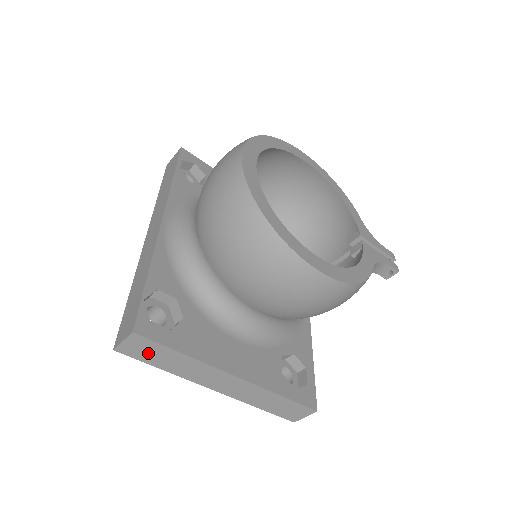
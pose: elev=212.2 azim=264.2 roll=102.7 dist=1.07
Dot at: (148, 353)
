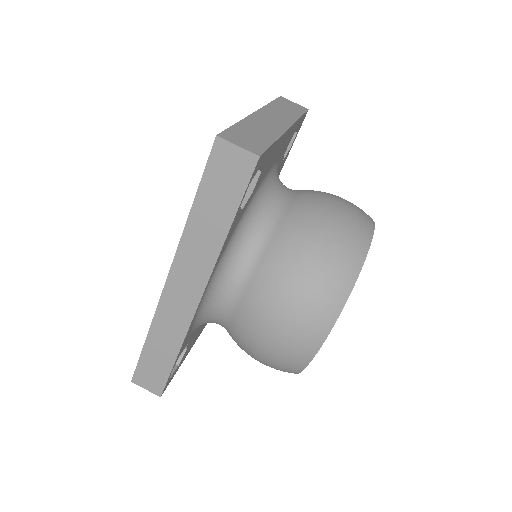
Dot at: occluded
